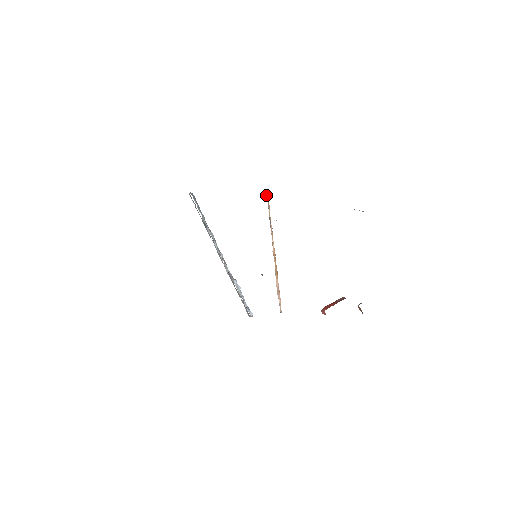
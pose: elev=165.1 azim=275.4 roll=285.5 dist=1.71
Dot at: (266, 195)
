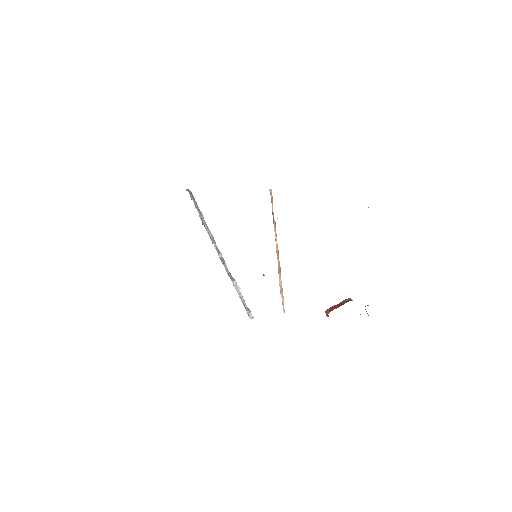
Dot at: (269, 189)
